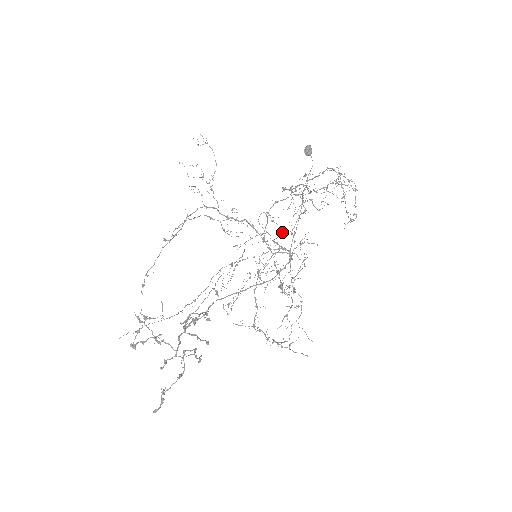
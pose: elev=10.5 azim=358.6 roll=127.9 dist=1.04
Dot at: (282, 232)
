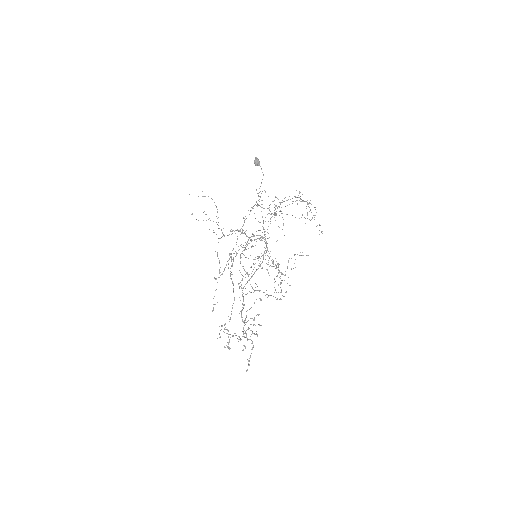
Dot at: occluded
